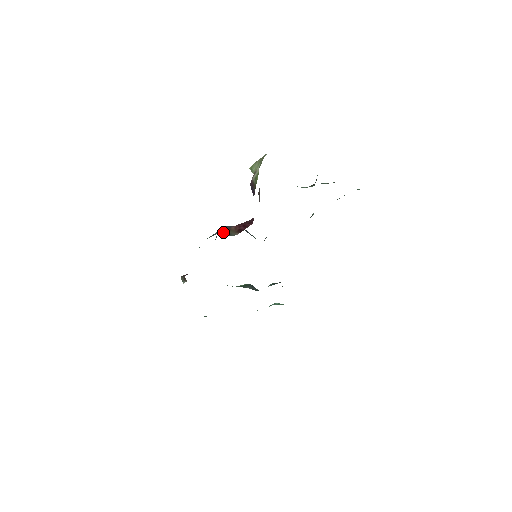
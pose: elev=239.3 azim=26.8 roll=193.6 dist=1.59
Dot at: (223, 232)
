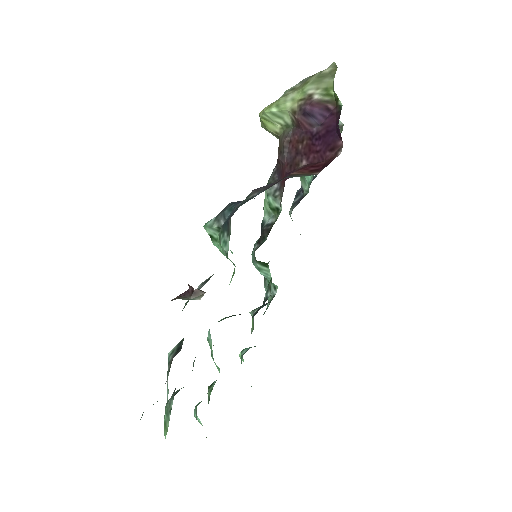
Dot at: (289, 177)
